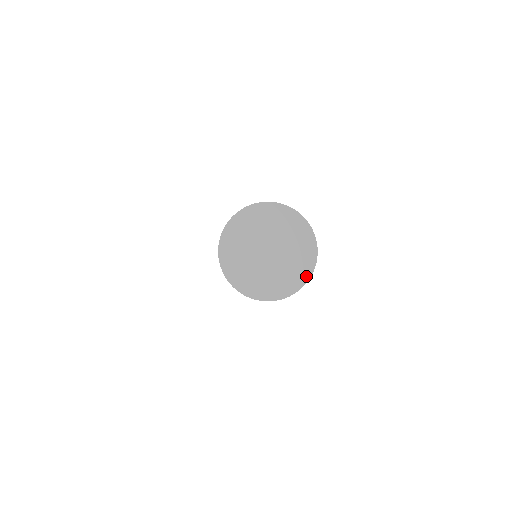
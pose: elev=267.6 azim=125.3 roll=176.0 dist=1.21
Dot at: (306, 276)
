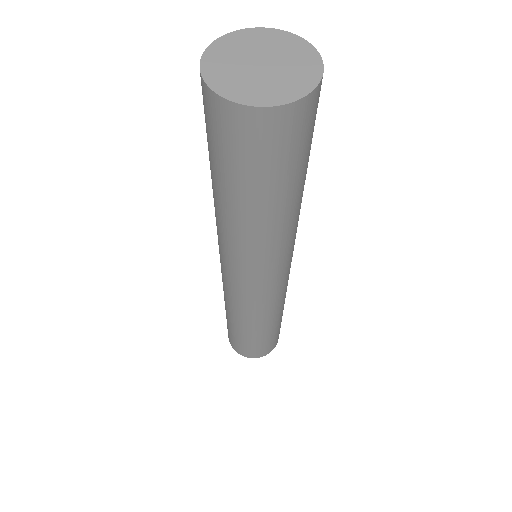
Dot at: (314, 81)
